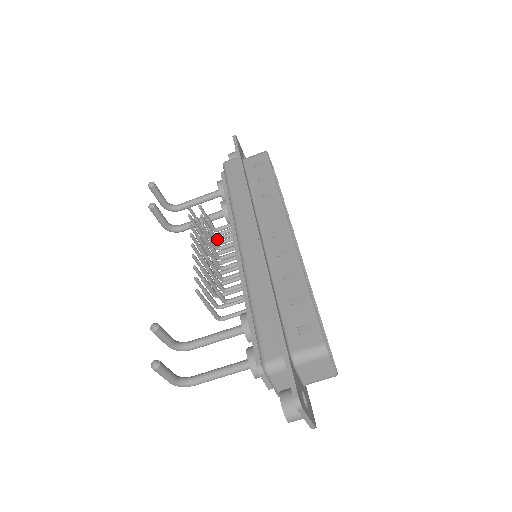
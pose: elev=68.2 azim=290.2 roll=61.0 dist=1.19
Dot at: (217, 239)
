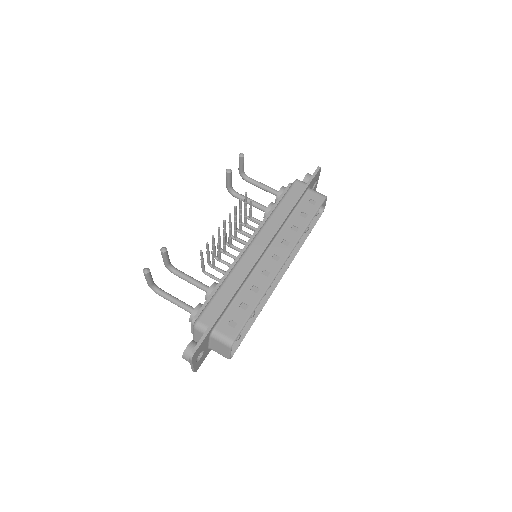
Dot at: (246, 225)
